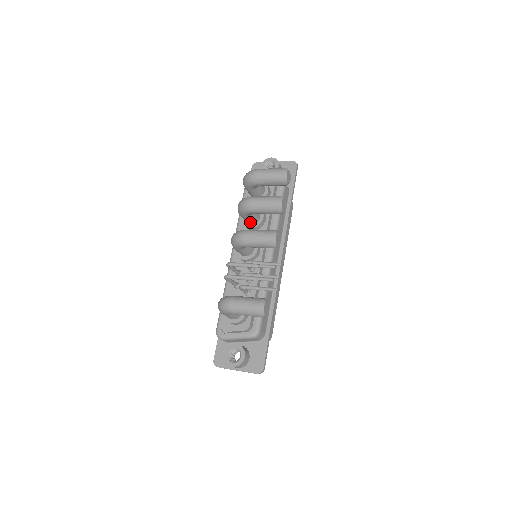
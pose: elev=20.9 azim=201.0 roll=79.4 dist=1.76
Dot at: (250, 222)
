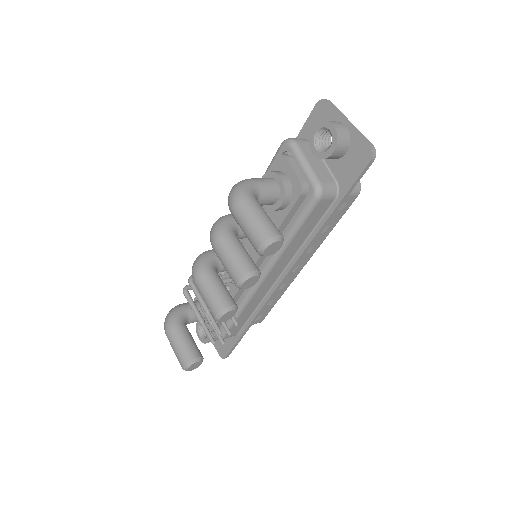
Dot at: occluded
